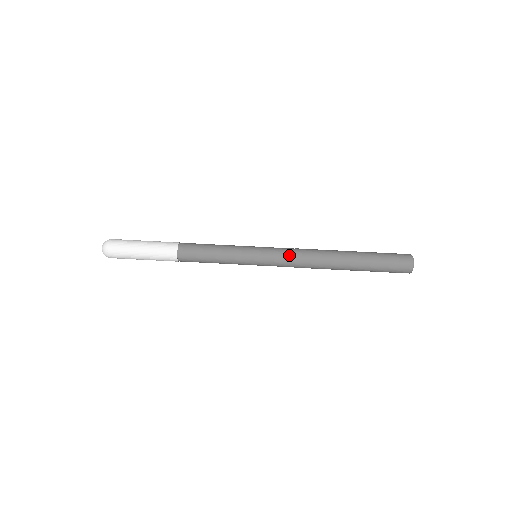
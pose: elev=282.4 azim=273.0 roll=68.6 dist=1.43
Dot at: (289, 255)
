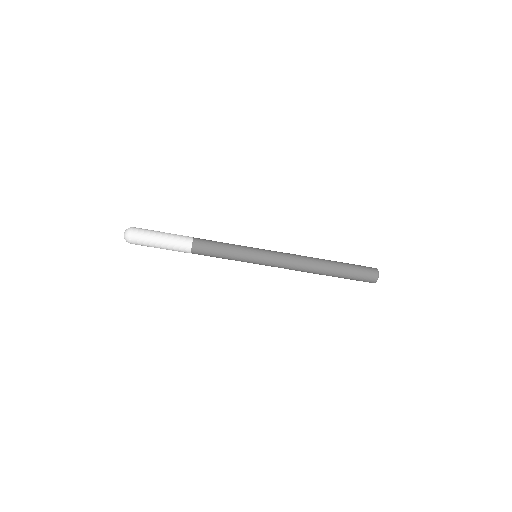
Dot at: (284, 261)
